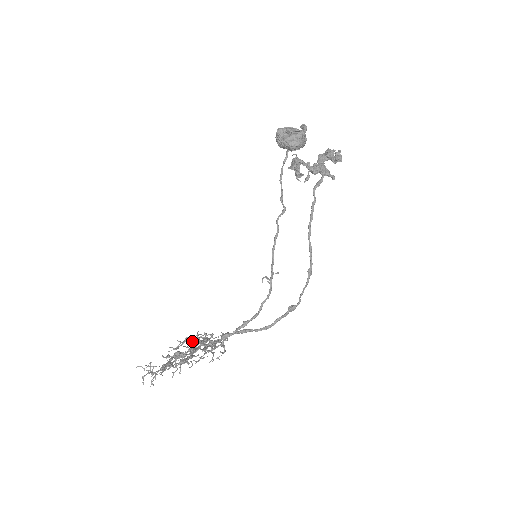
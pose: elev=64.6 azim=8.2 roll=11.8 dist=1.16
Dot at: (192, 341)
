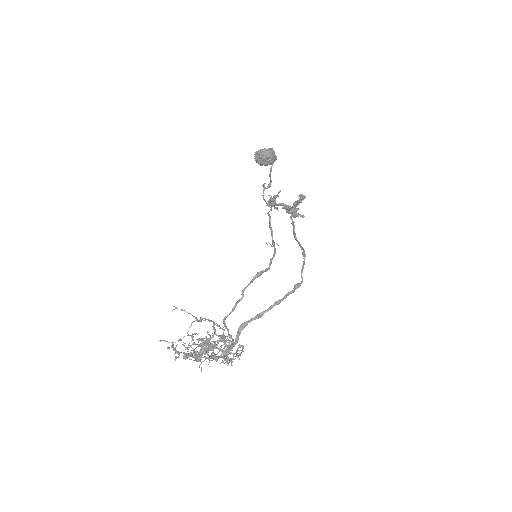
Dot at: occluded
